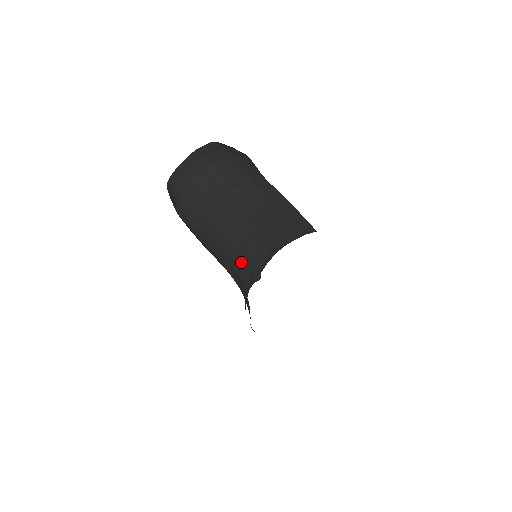
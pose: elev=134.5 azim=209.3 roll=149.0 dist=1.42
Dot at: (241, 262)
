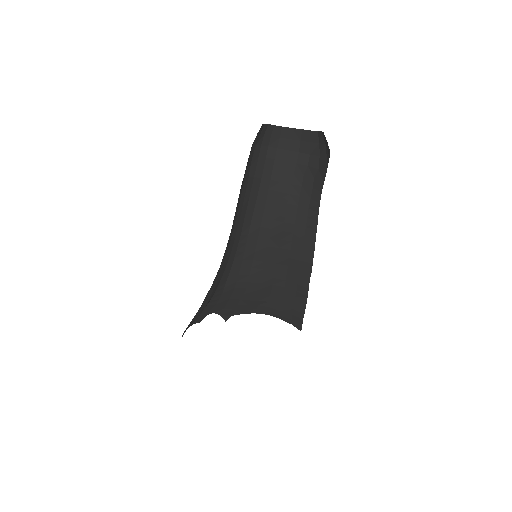
Dot at: (237, 263)
